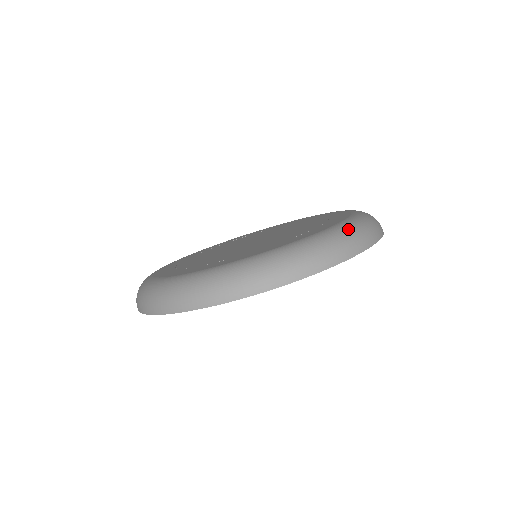
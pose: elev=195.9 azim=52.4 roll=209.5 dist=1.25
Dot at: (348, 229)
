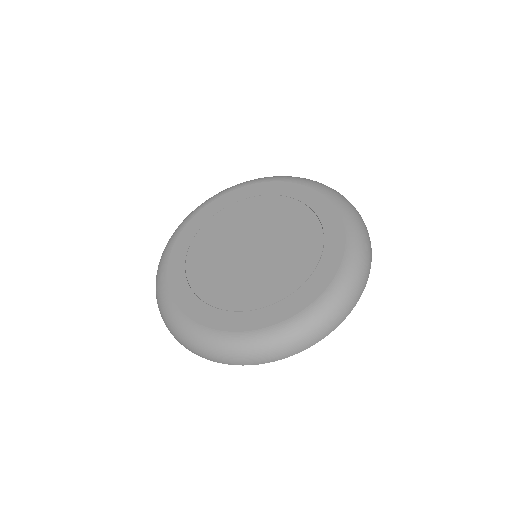
Dot at: (359, 256)
